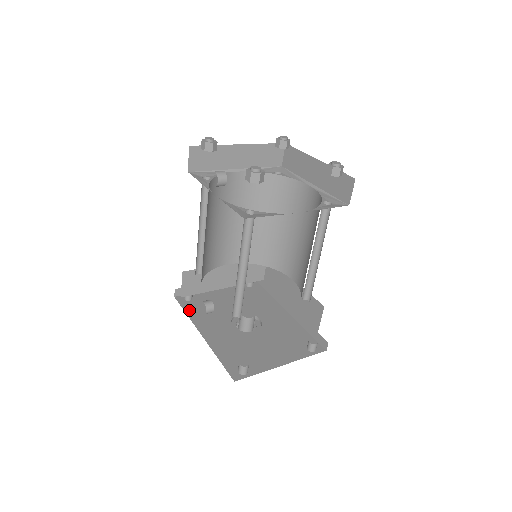
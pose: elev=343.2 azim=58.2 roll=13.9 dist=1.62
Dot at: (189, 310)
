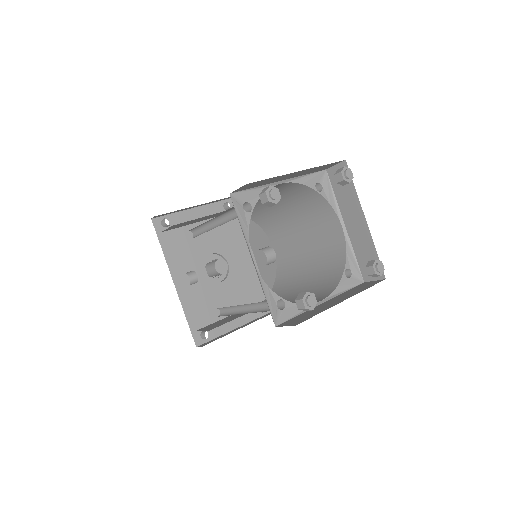
Dot at: (165, 244)
